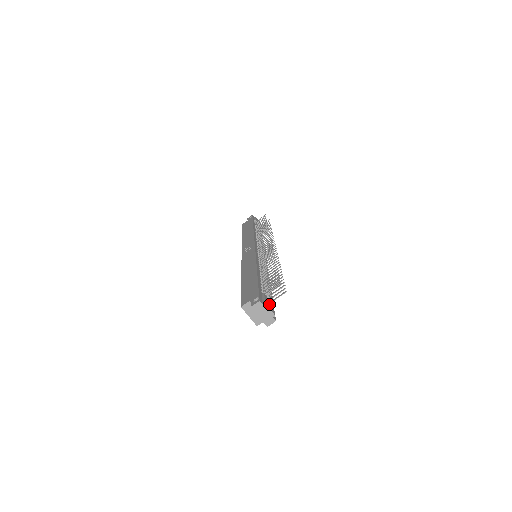
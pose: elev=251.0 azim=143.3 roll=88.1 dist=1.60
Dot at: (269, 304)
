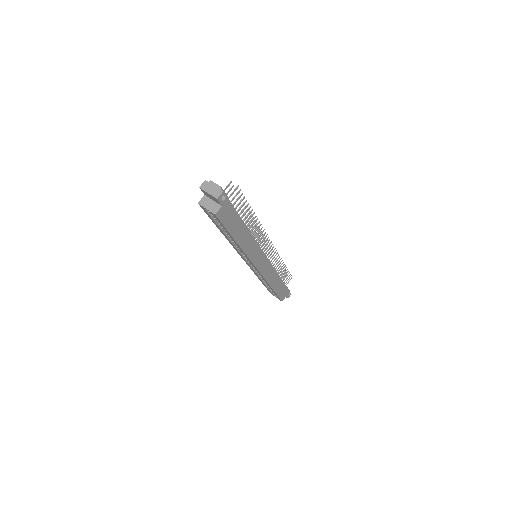
Dot at: occluded
